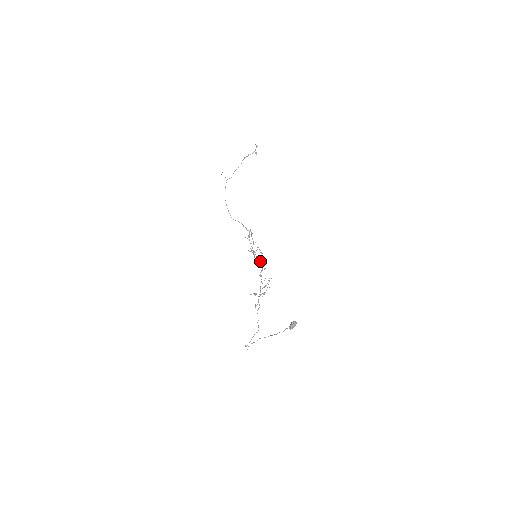
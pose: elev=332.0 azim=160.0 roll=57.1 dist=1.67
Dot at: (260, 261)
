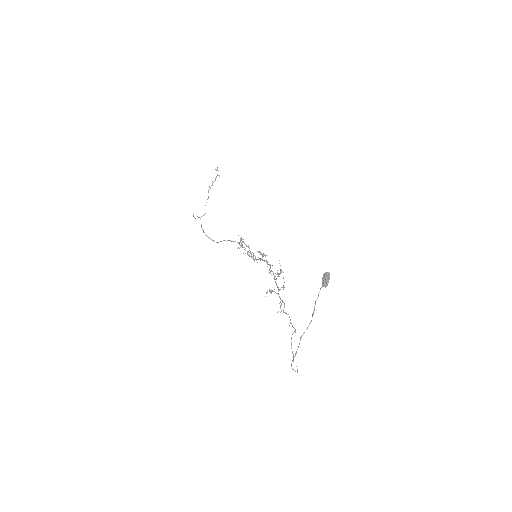
Dot at: occluded
